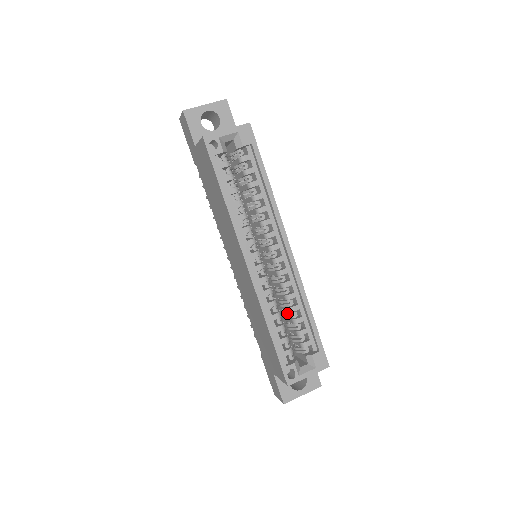
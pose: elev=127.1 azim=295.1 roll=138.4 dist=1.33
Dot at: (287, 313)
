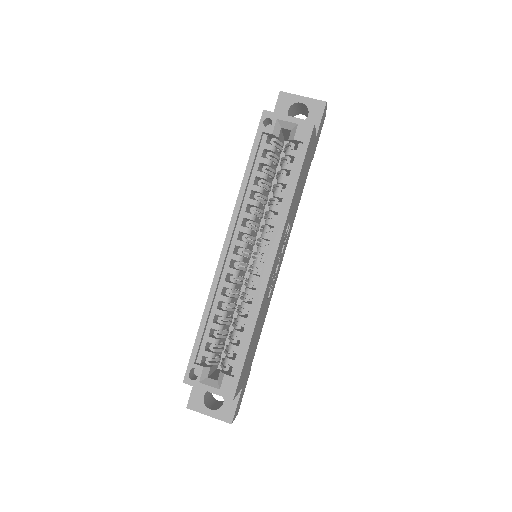
Dot at: (235, 320)
